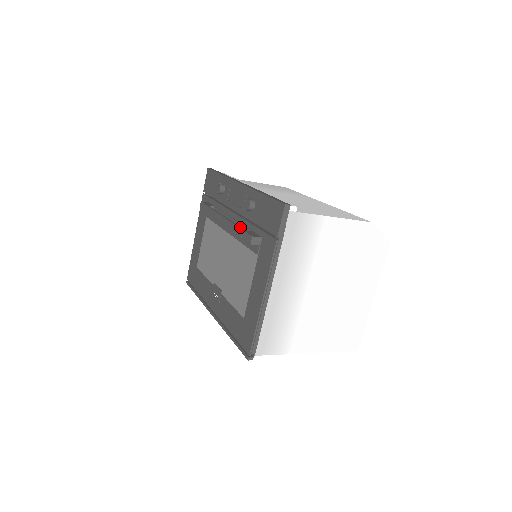
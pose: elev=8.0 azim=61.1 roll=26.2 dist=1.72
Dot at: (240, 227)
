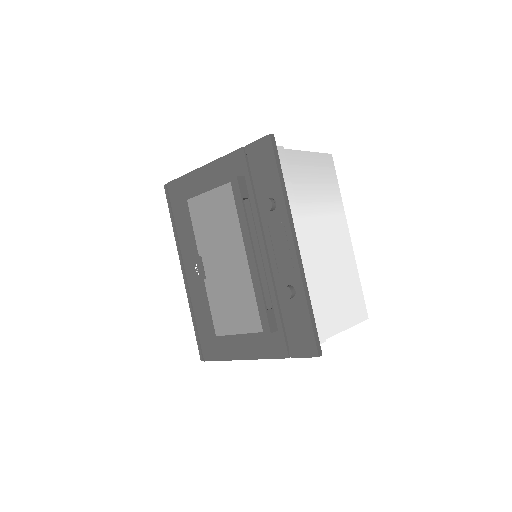
Dot at: occluded
